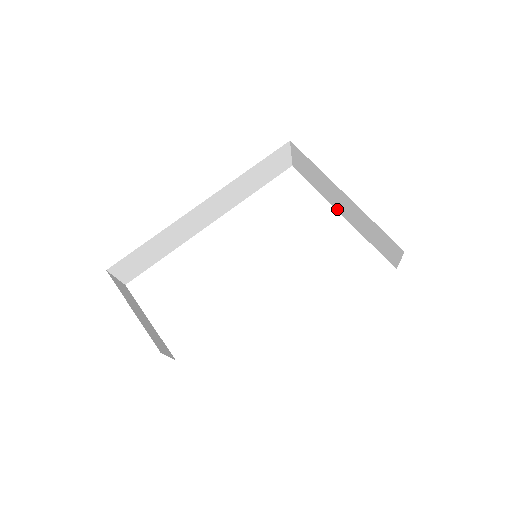
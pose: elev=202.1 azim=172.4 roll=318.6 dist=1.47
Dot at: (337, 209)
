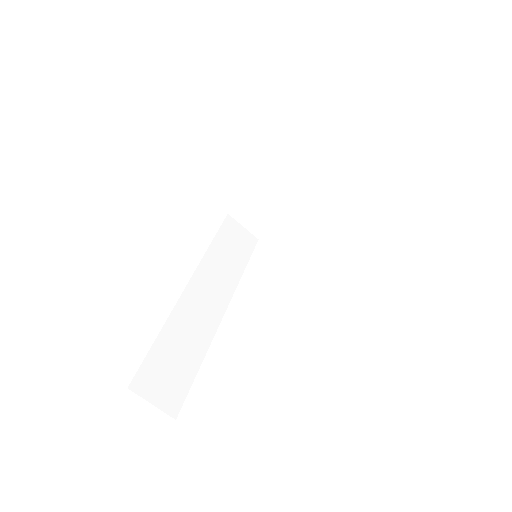
Dot at: (302, 203)
